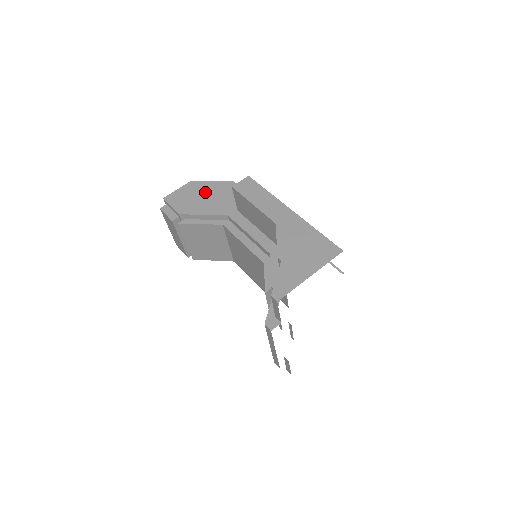
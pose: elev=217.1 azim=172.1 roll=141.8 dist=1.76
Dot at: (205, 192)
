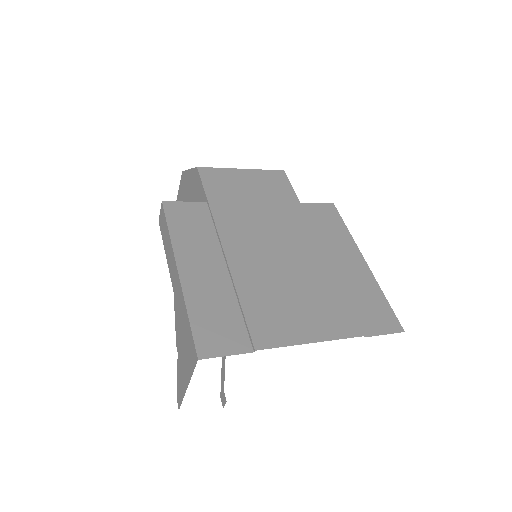
Dot at: (188, 189)
